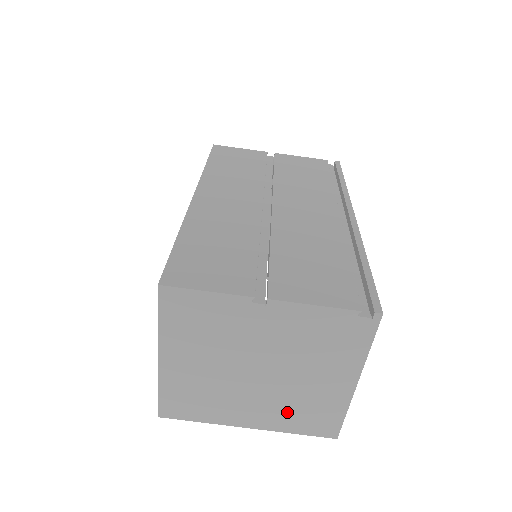
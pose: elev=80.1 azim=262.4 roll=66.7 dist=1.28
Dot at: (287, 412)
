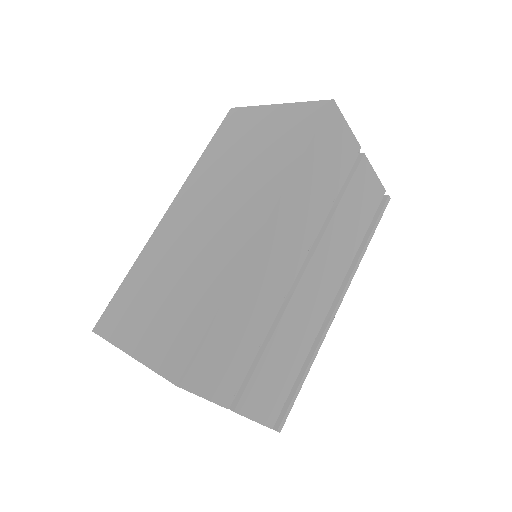
Dot at: occluded
